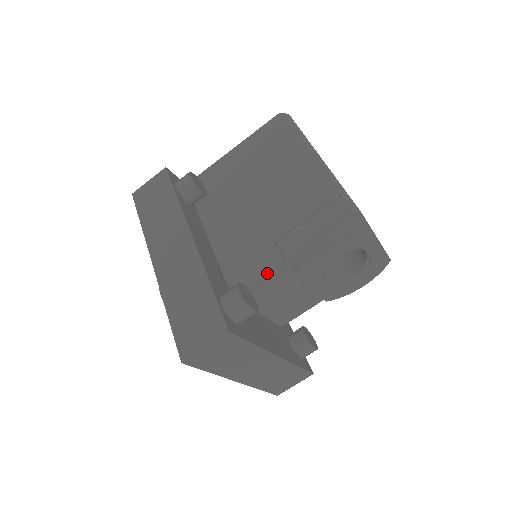
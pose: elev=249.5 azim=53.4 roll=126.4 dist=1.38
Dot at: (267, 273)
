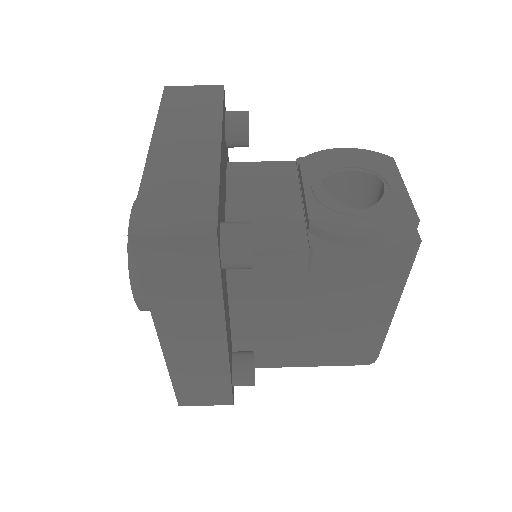
Dot at: (273, 163)
